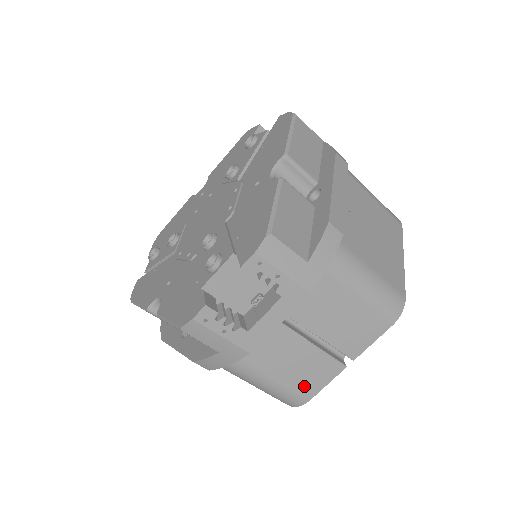
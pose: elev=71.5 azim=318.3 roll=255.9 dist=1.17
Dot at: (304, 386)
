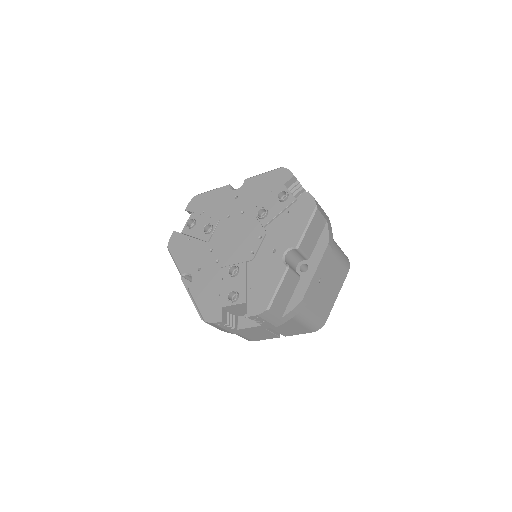
Dot at: (254, 338)
